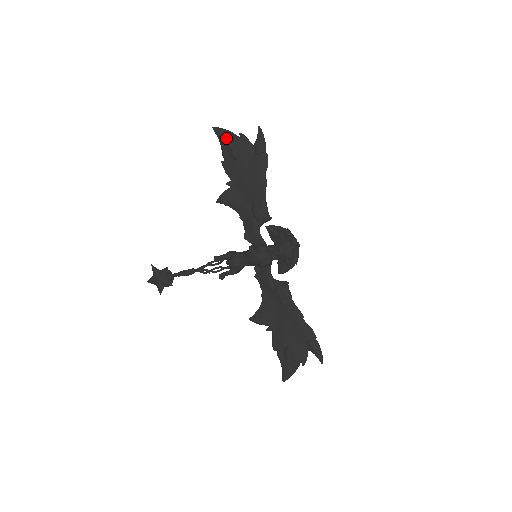
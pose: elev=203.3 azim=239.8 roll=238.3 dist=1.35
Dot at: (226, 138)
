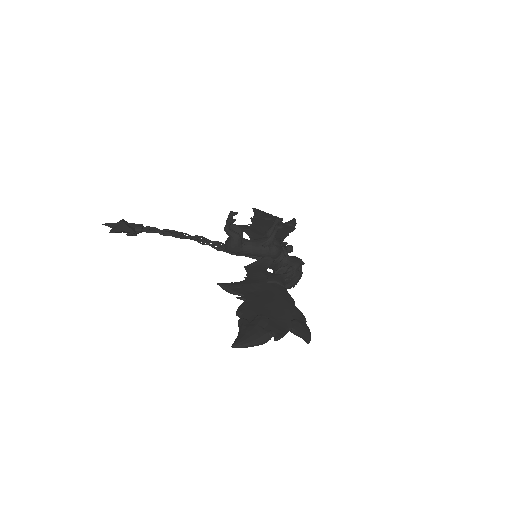
Dot at: (263, 212)
